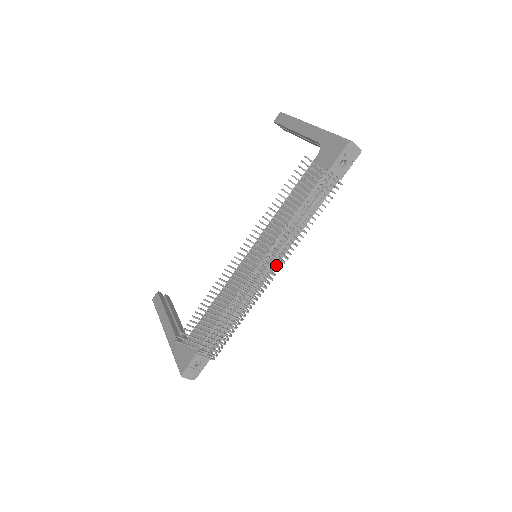
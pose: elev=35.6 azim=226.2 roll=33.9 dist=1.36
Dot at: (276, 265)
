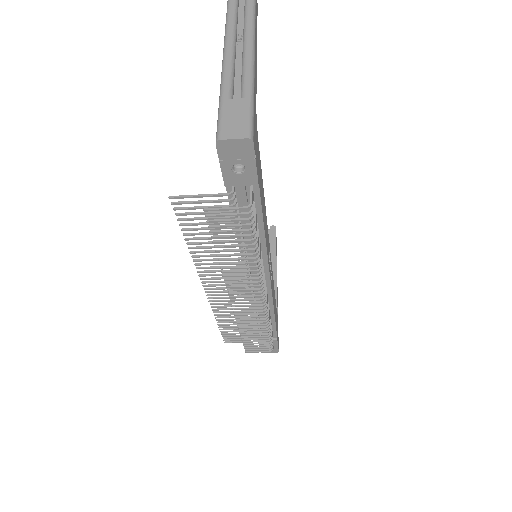
Dot at: (269, 276)
